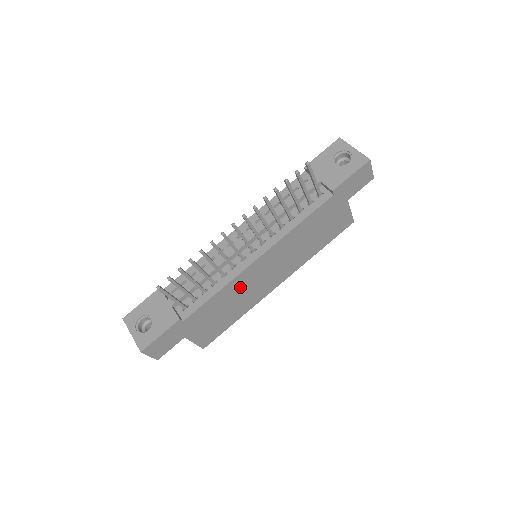
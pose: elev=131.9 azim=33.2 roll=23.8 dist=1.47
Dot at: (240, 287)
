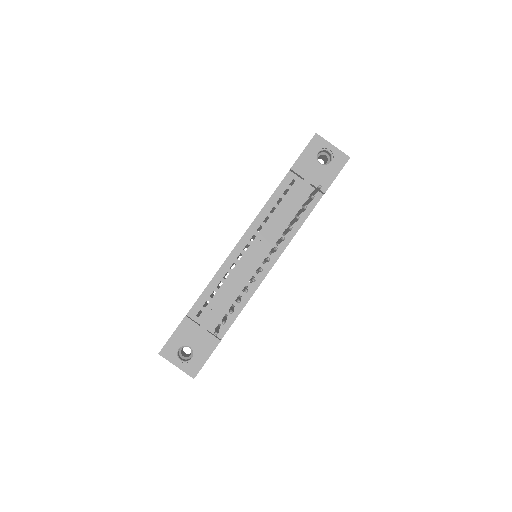
Dot at: occluded
